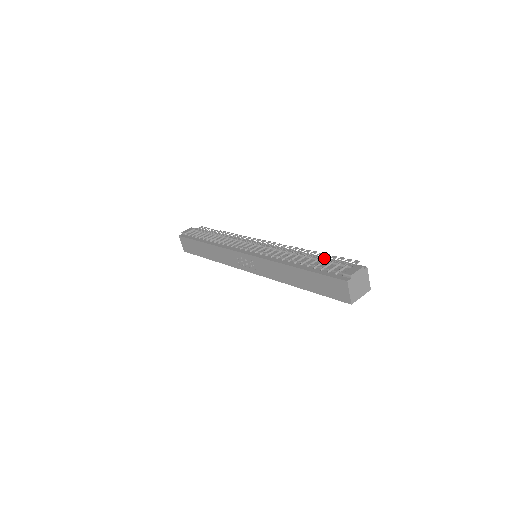
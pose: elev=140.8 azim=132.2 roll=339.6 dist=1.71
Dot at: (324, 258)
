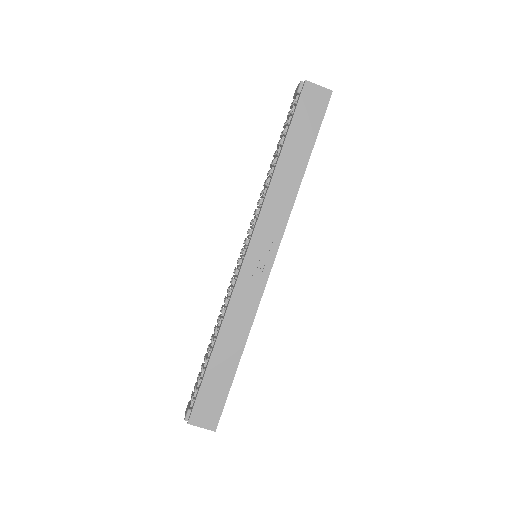
Dot at: (279, 141)
